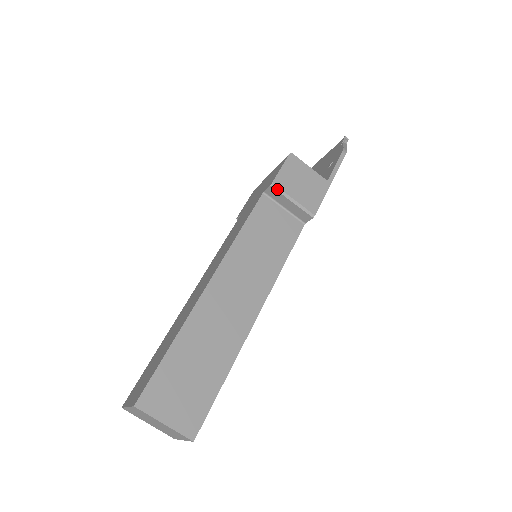
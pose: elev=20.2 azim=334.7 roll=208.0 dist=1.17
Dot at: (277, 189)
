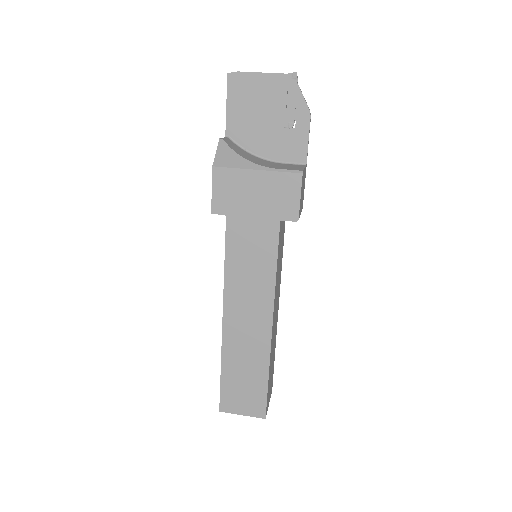
Dot at: occluded
